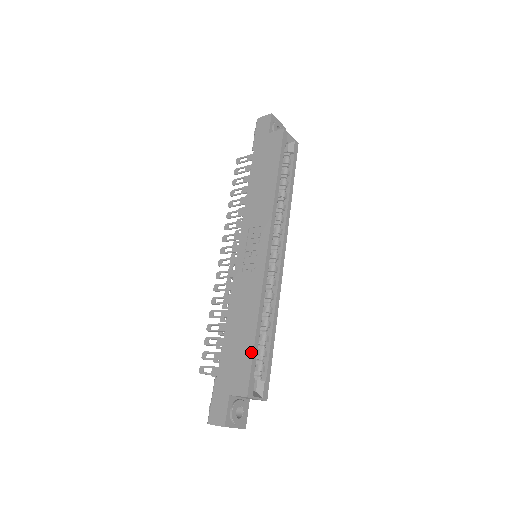
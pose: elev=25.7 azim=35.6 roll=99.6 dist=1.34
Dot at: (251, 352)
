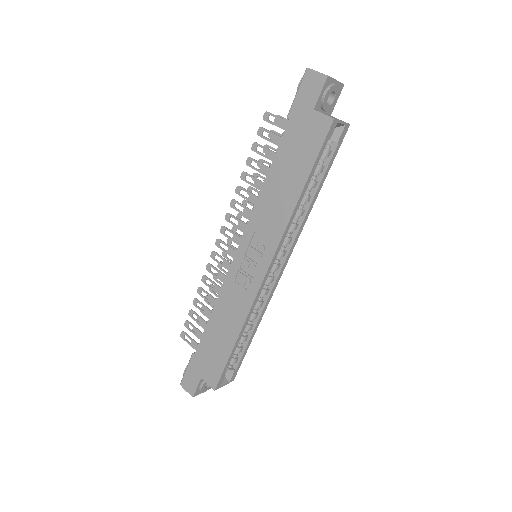
Dot at: (226, 359)
